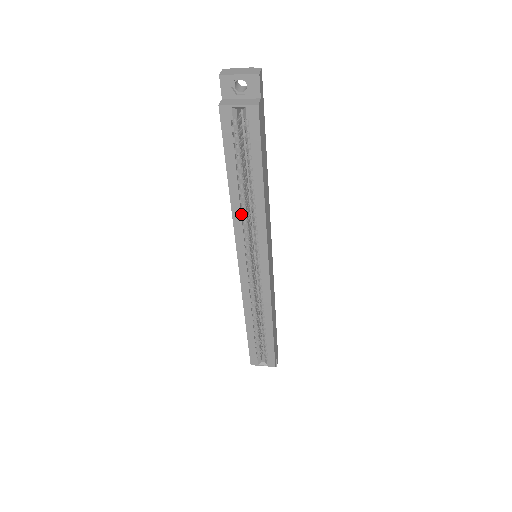
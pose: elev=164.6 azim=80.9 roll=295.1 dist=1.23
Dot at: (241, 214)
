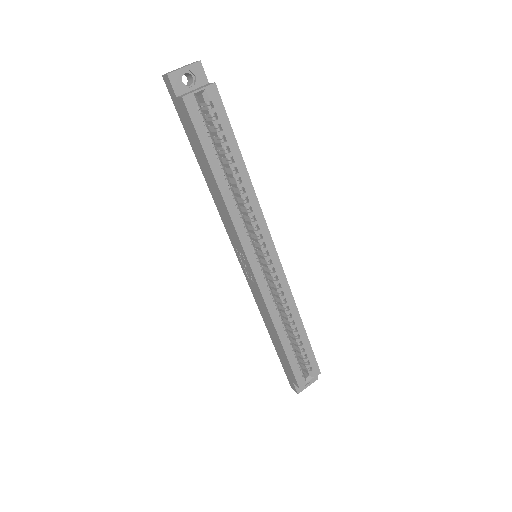
Dot at: (235, 206)
